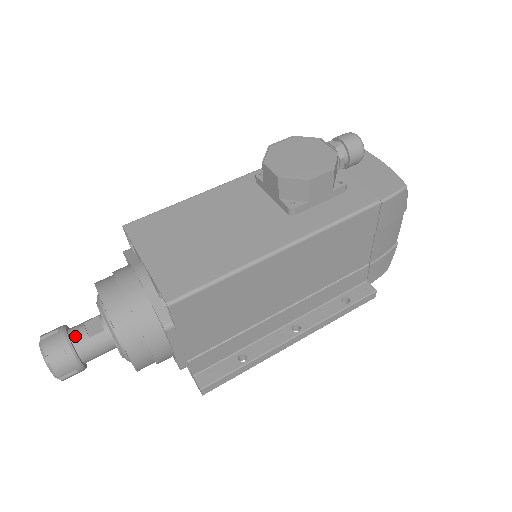
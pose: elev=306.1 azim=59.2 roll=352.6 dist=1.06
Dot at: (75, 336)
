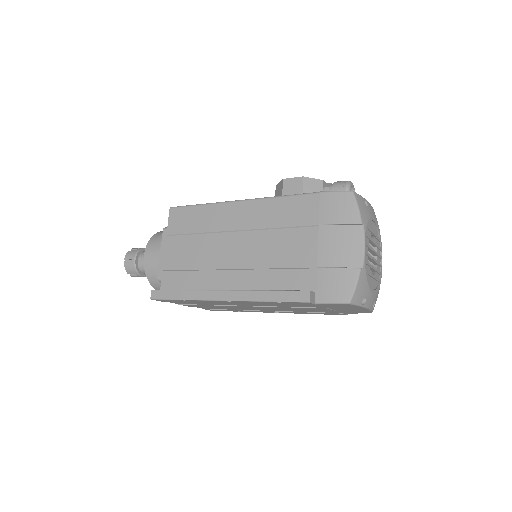
Dot at: occluded
